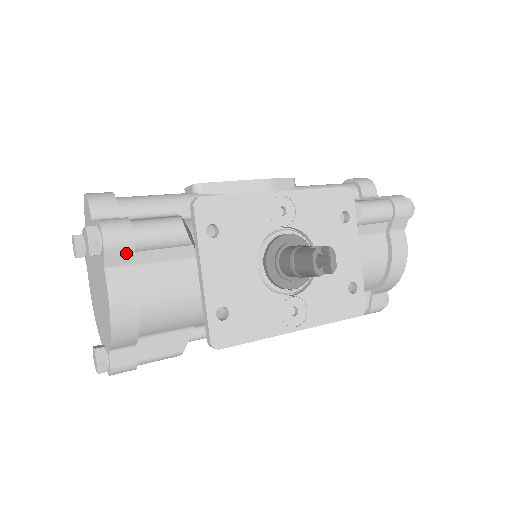
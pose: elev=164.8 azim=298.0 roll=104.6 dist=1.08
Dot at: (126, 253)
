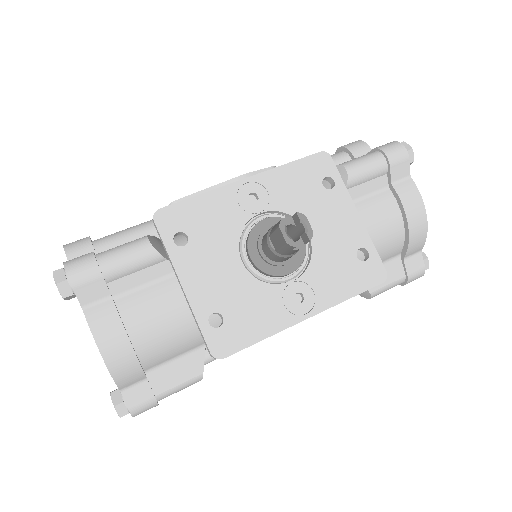
Dot at: (97, 286)
